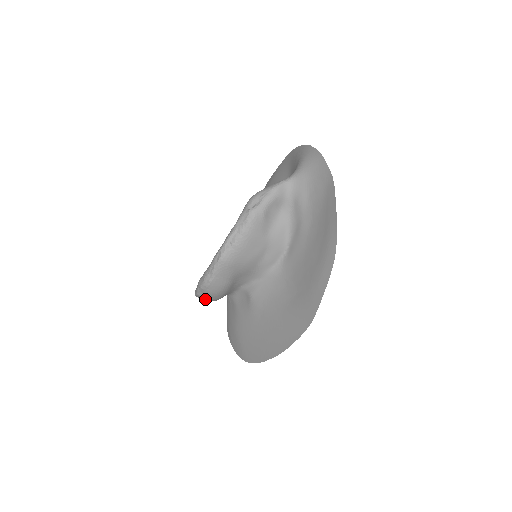
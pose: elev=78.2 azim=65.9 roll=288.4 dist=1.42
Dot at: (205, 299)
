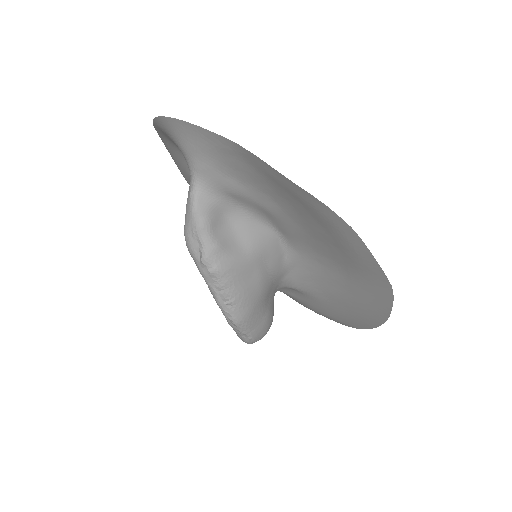
Dot at: occluded
